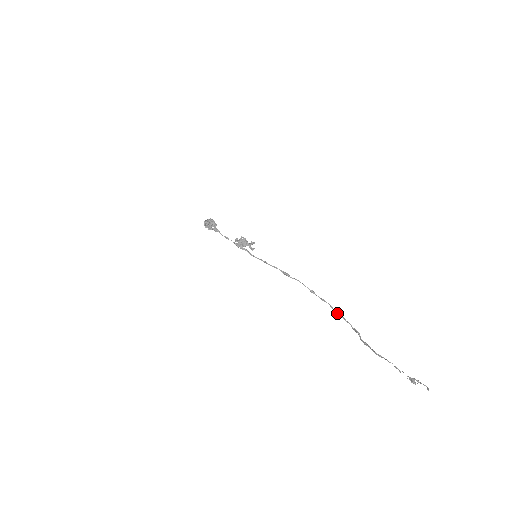
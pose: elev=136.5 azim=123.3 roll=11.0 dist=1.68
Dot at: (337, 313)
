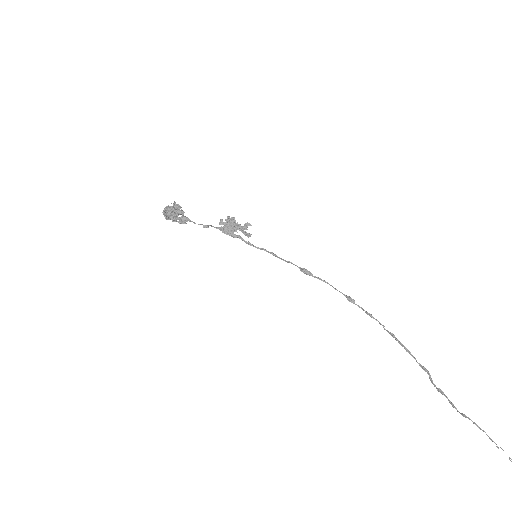
Dot at: (392, 336)
